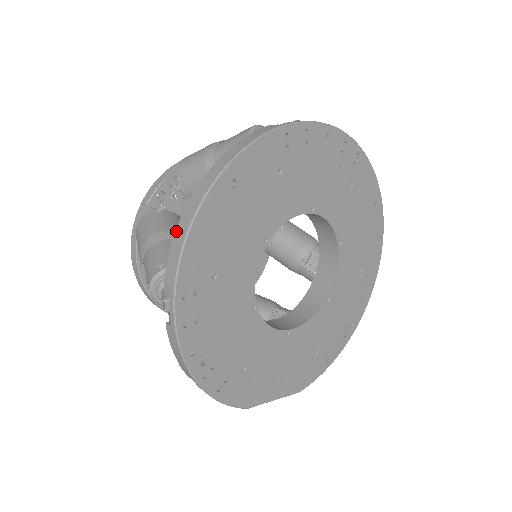
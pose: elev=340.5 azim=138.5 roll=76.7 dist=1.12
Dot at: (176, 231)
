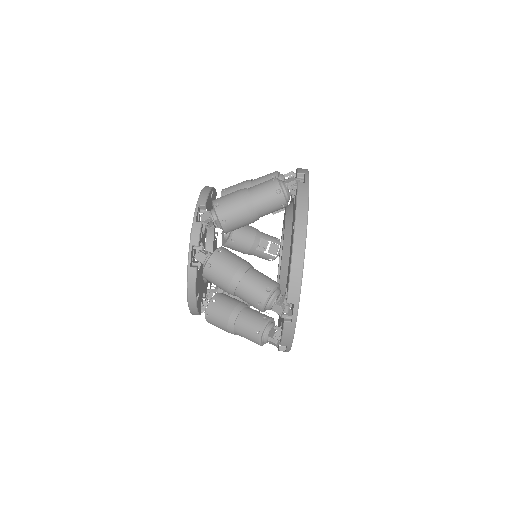
Dot at: (292, 267)
